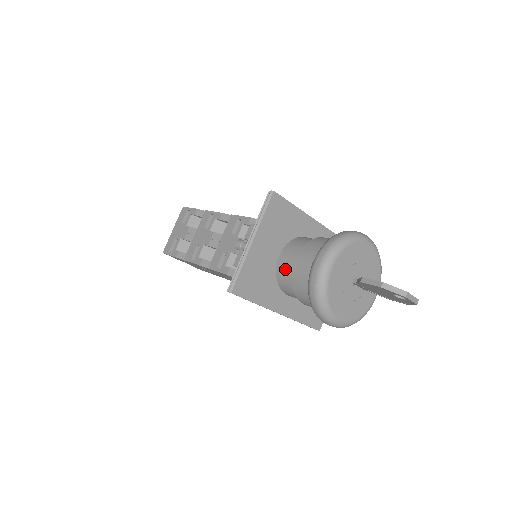
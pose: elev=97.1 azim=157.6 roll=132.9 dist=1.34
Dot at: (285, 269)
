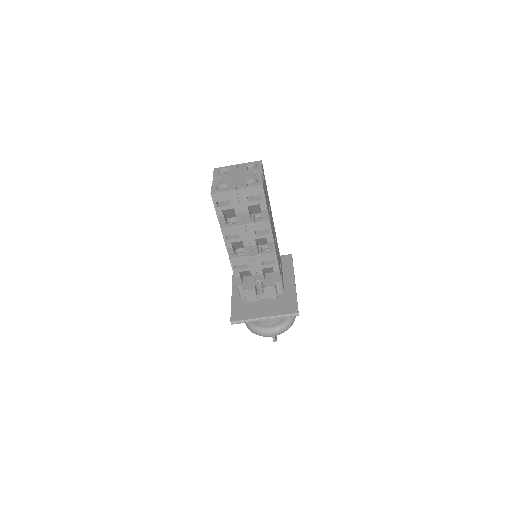
Dot at: occluded
